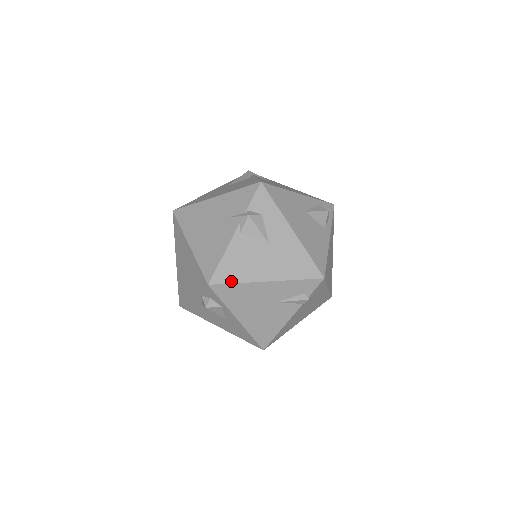
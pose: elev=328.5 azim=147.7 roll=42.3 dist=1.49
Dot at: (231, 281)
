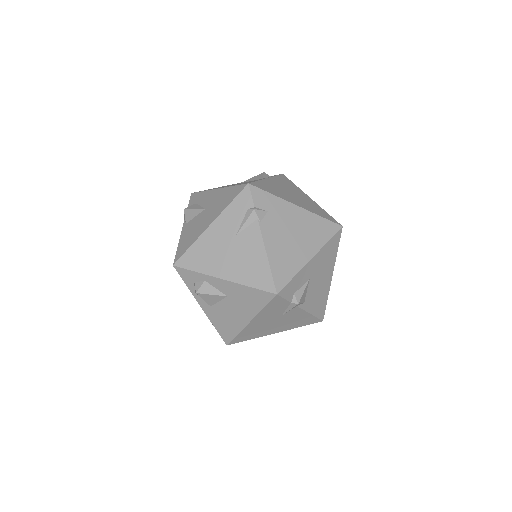
Dot at: (187, 249)
